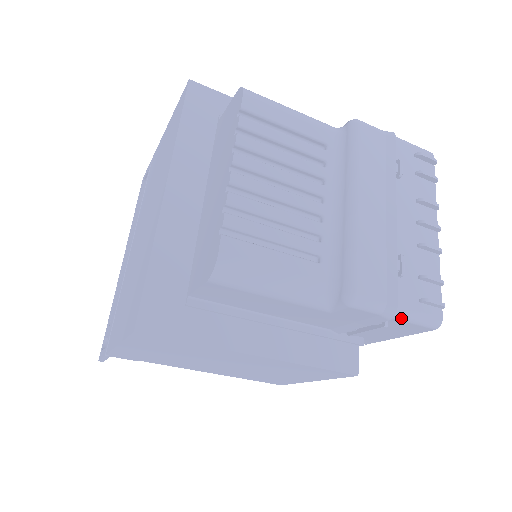
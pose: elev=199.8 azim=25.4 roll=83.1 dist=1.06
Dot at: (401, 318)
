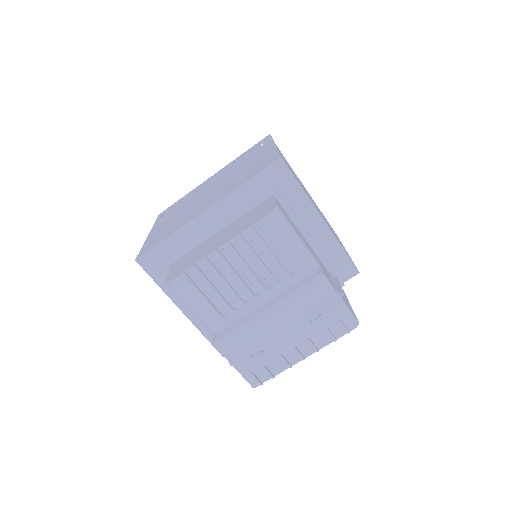
Dot at: (236, 369)
